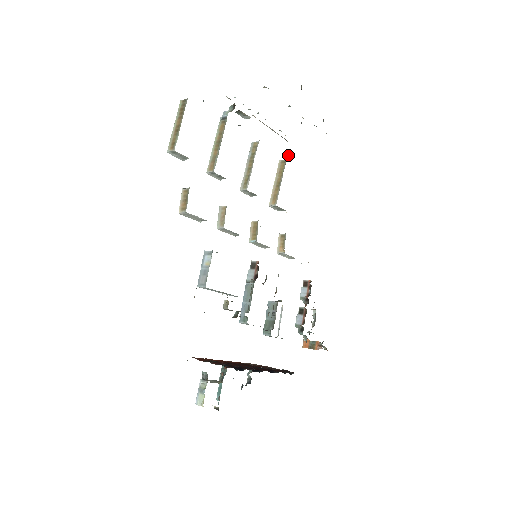
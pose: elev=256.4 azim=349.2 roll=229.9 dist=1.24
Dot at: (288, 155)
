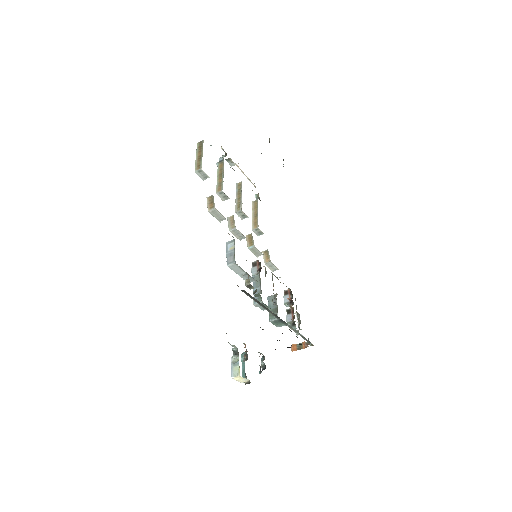
Dot at: (258, 197)
